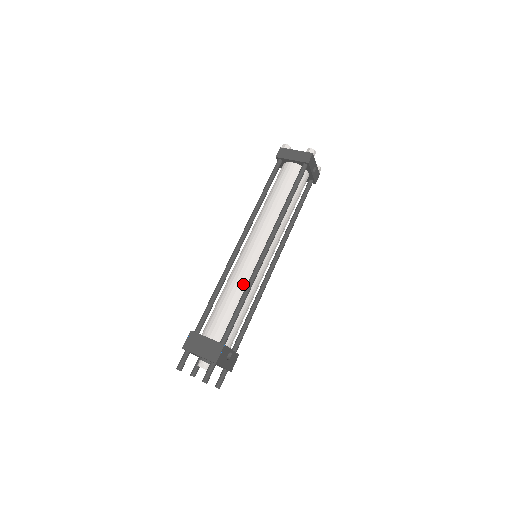
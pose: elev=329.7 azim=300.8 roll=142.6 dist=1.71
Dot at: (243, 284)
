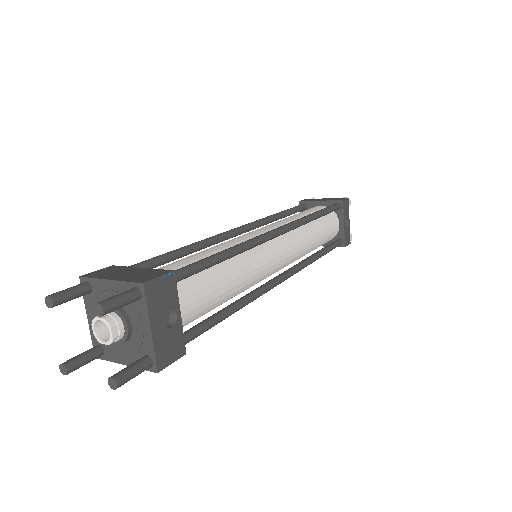
Dot at: occluded
